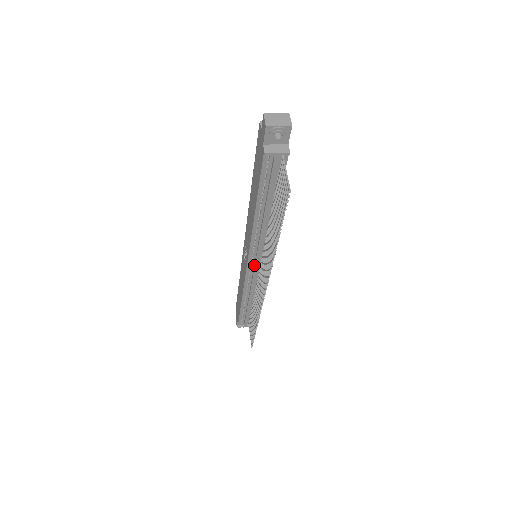
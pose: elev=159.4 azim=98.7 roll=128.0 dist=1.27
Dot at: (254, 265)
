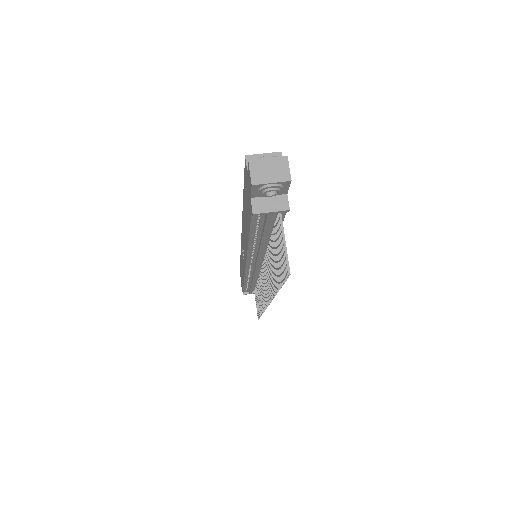
Dot at: (254, 268)
